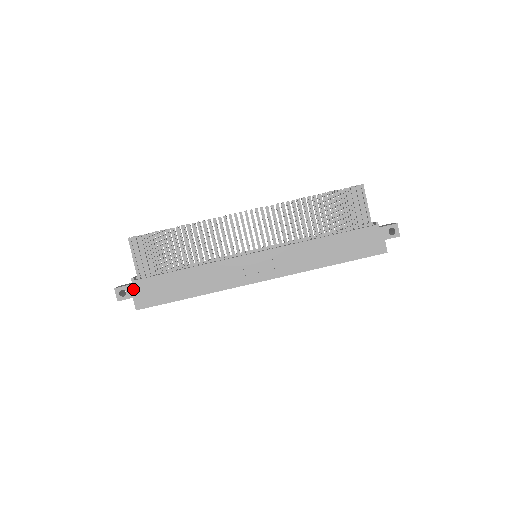
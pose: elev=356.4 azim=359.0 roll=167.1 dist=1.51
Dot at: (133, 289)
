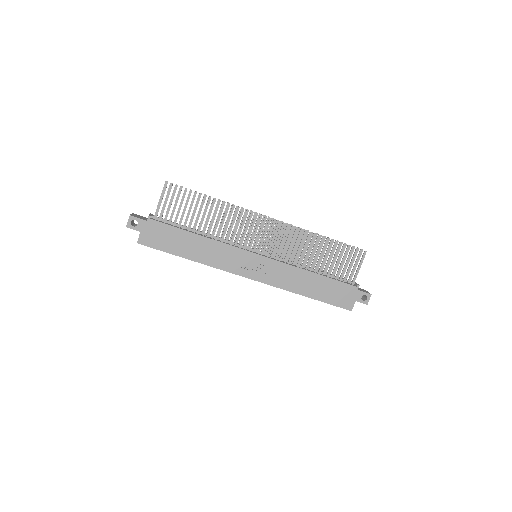
Dot at: (145, 225)
